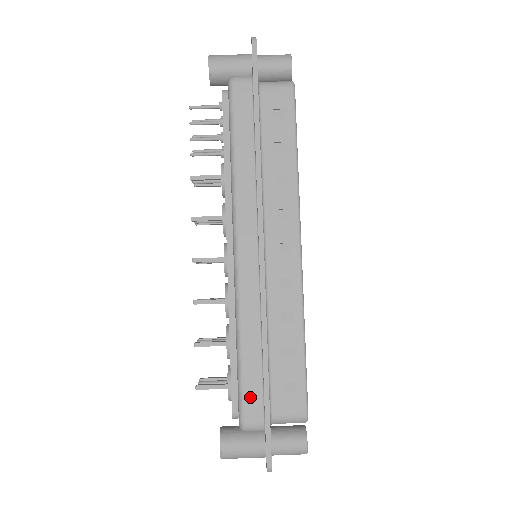
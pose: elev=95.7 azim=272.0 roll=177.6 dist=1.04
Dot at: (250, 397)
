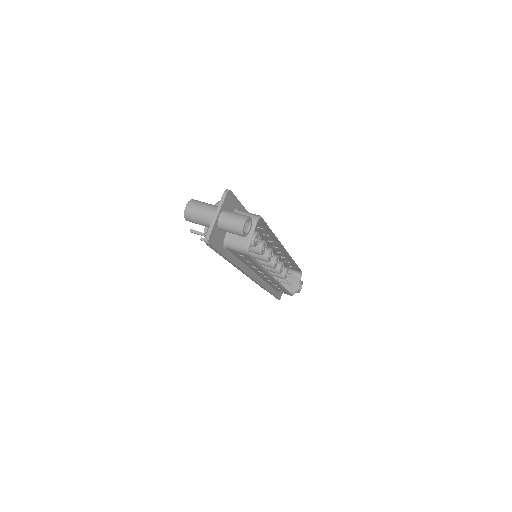
Dot at: occluded
